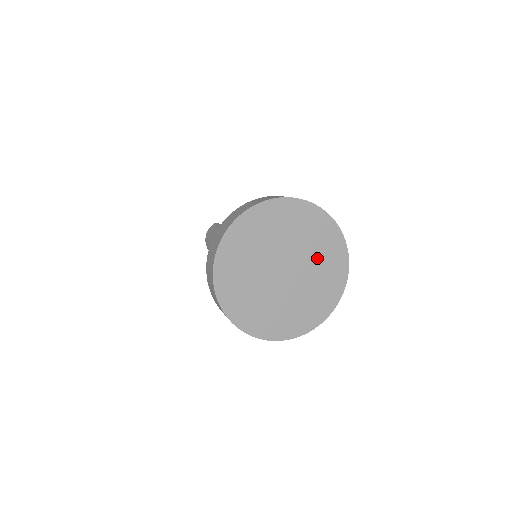
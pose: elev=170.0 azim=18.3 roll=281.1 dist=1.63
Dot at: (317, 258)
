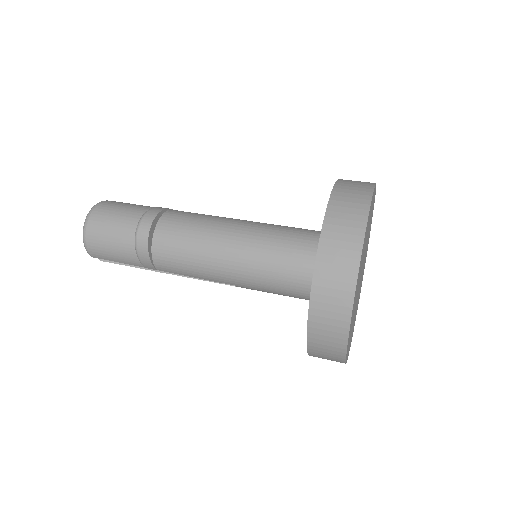
Dot at: occluded
